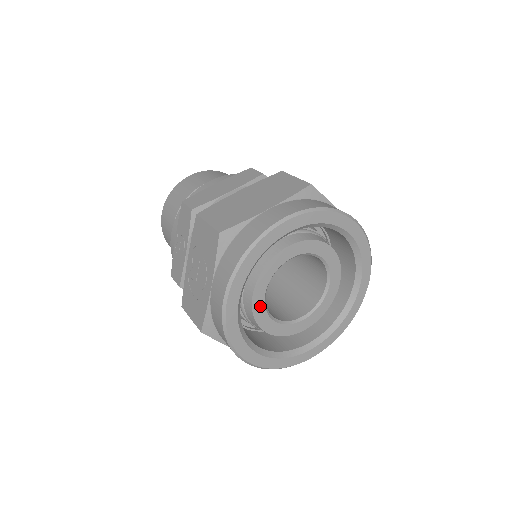
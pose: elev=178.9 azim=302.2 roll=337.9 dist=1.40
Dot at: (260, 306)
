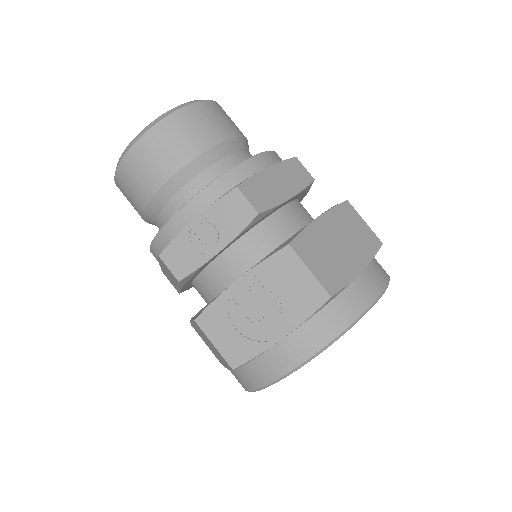
Dot at: occluded
